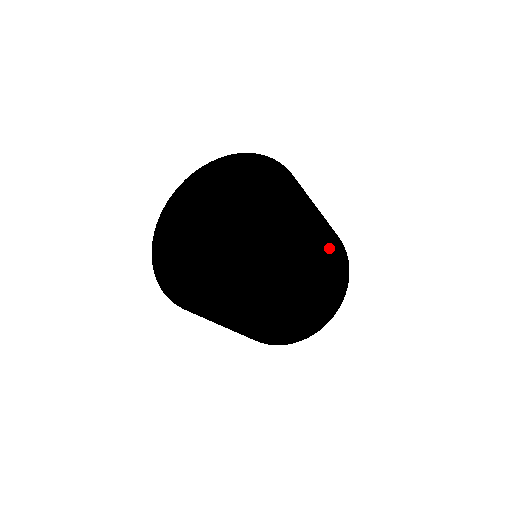
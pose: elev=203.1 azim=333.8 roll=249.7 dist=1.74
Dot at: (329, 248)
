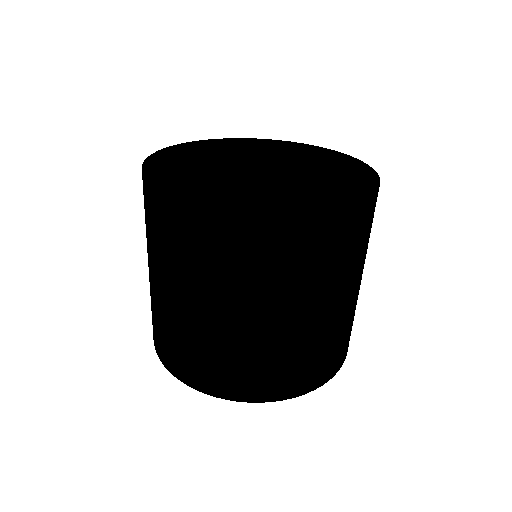
Dot at: (339, 300)
